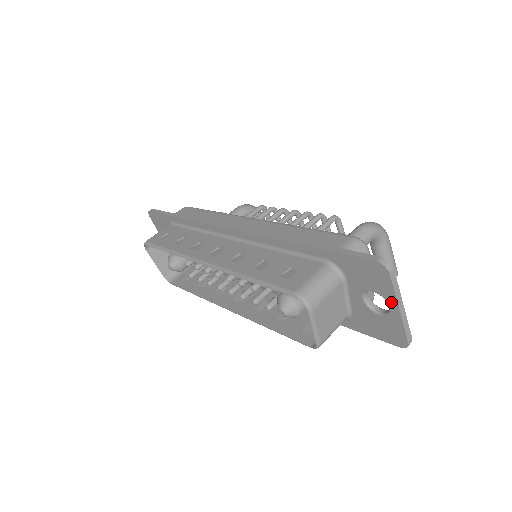
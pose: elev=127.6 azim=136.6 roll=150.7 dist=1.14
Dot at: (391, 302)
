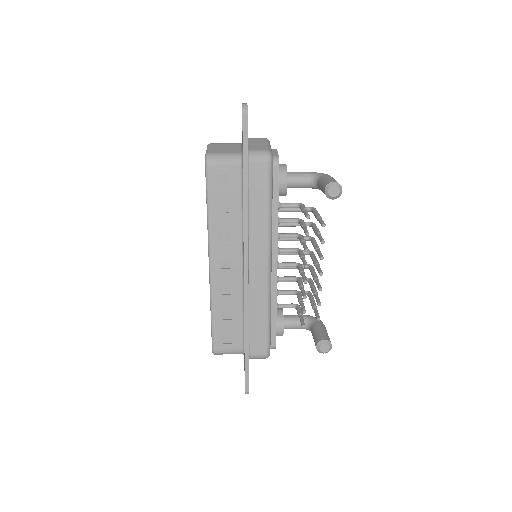
Dot at: occluded
